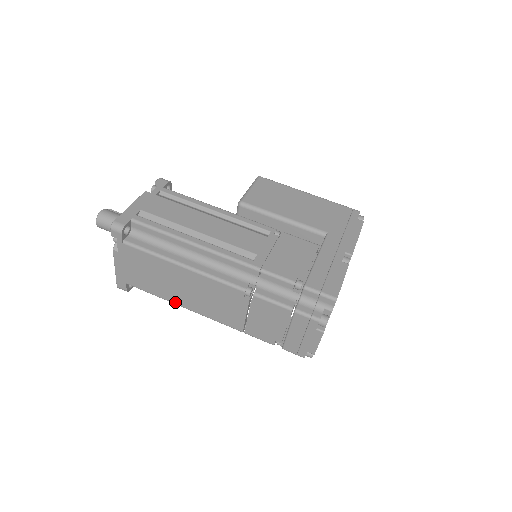
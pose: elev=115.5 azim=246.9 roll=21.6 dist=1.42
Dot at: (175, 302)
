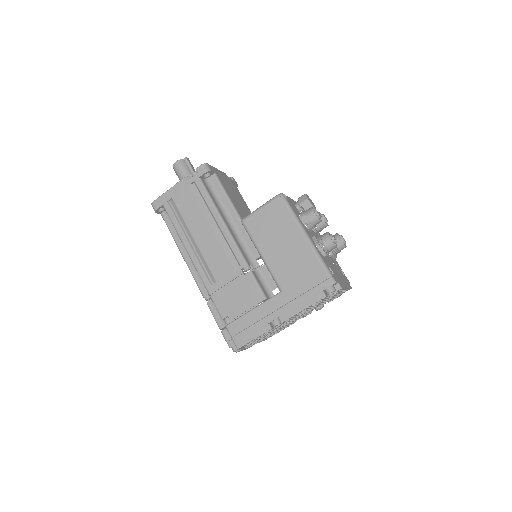
Dot at: occluded
